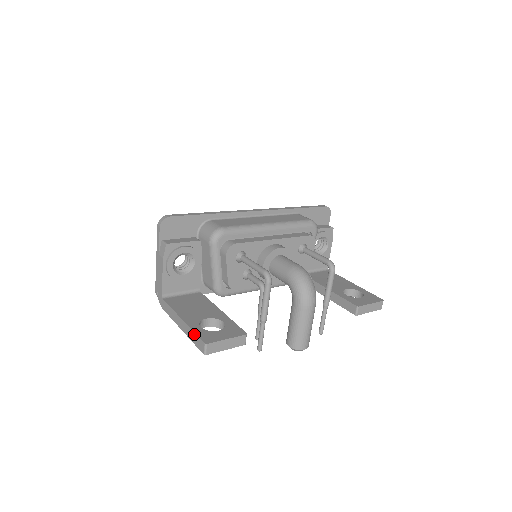
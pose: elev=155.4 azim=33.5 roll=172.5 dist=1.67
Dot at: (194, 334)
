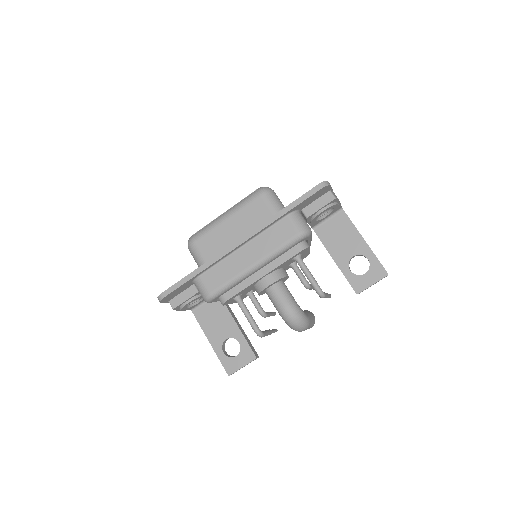
Dot at: (220, 361)
